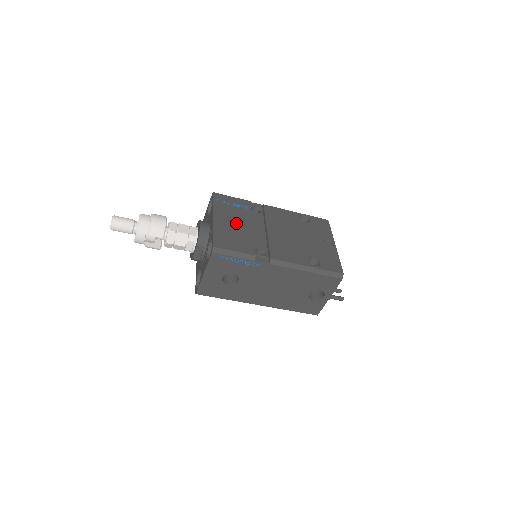
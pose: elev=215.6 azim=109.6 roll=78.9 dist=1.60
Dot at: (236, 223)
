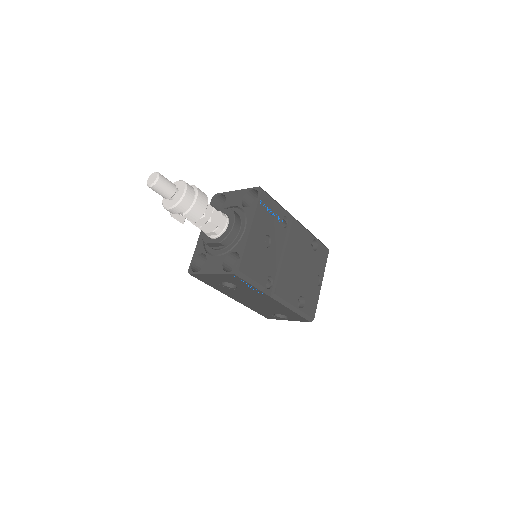
Dot at: (265, 238)
